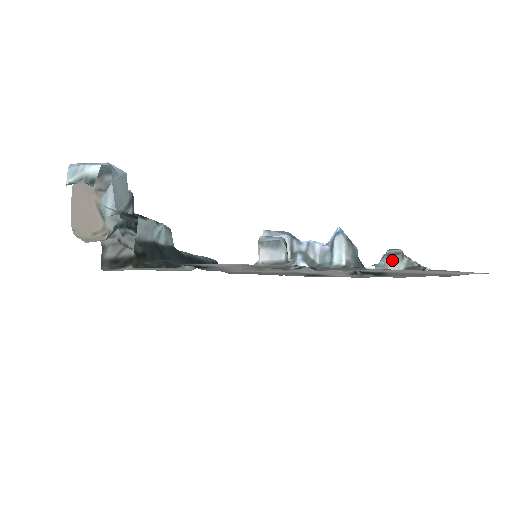
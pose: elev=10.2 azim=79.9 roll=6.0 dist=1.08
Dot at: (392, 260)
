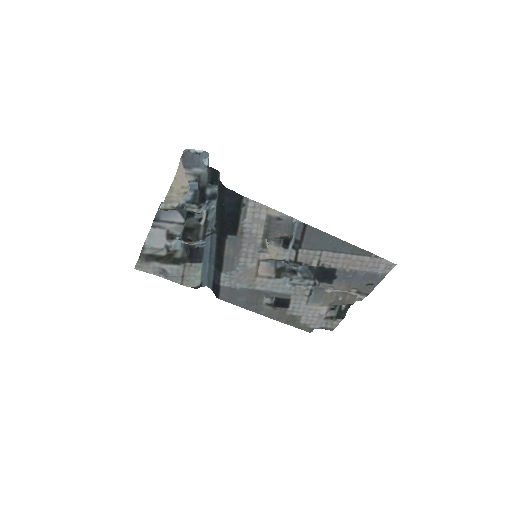
Dot at: occluded
